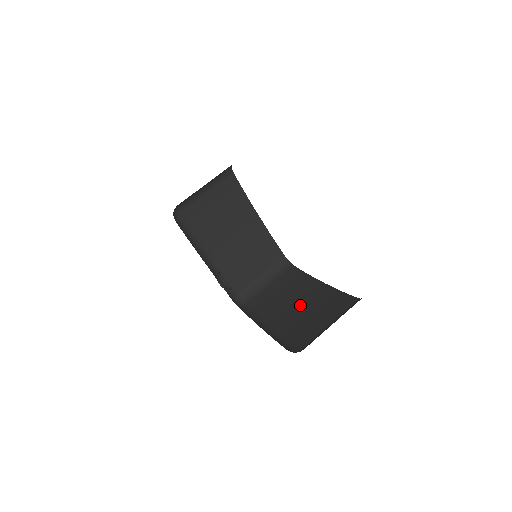
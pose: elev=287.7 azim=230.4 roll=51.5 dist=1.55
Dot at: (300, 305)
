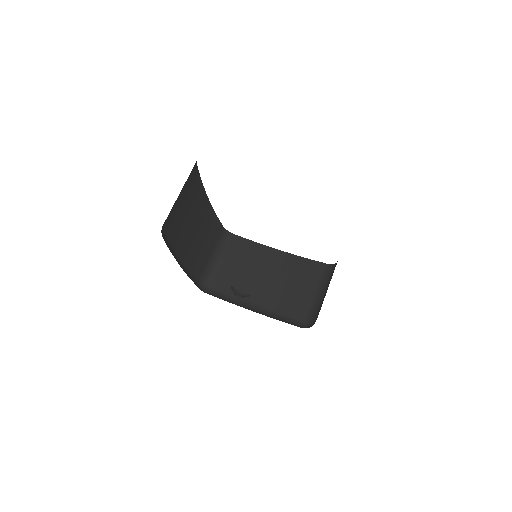
Dot at: occluded
